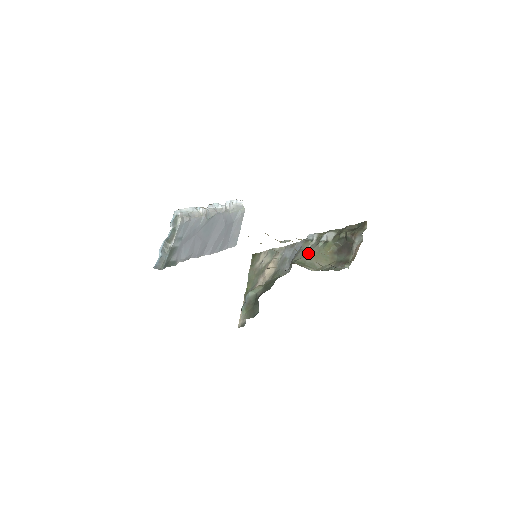
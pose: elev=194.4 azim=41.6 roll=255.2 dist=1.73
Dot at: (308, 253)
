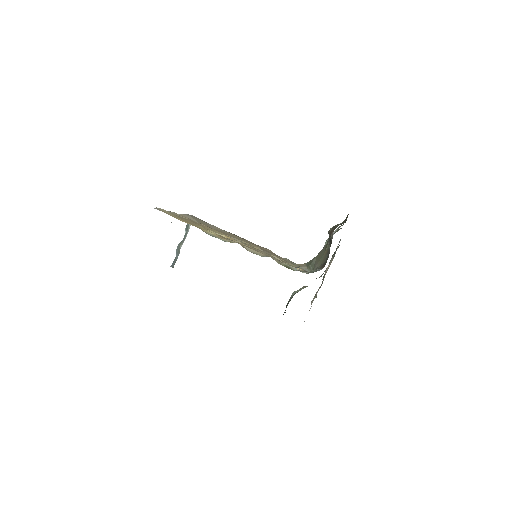
Dot at: (319, 252)
